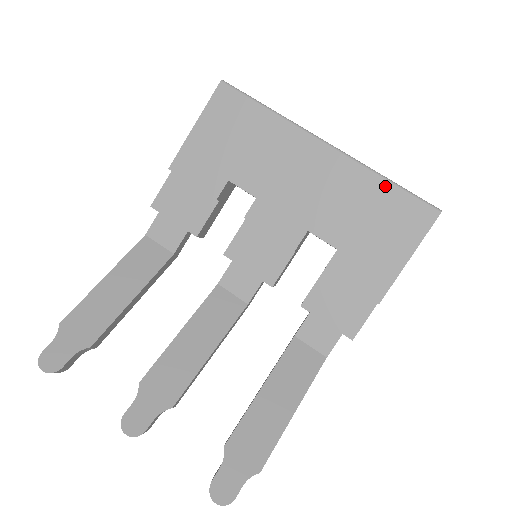
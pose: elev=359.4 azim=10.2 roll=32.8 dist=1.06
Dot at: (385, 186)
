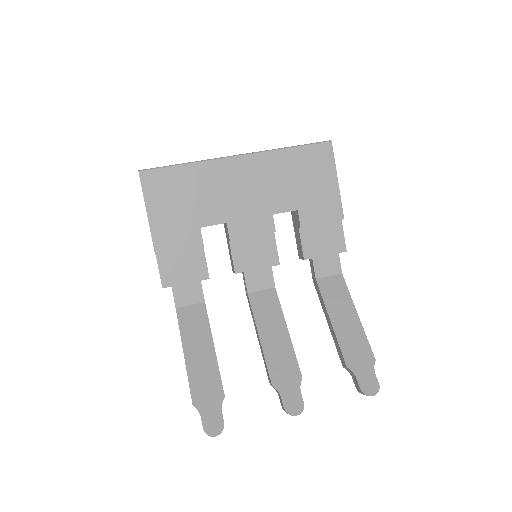
Dot at: (291, 152)
